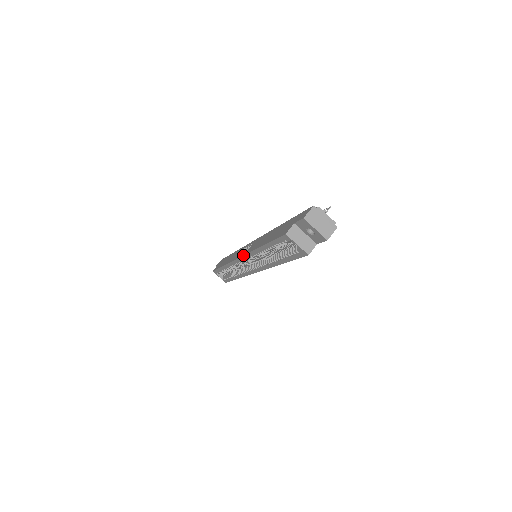
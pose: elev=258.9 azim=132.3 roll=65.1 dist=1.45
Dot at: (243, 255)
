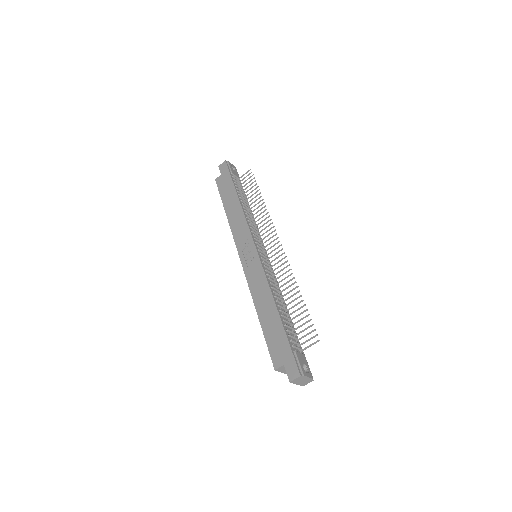
Dot at: (244, 272)
